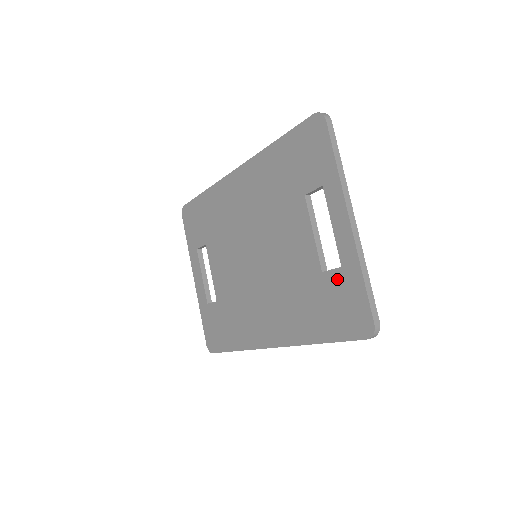
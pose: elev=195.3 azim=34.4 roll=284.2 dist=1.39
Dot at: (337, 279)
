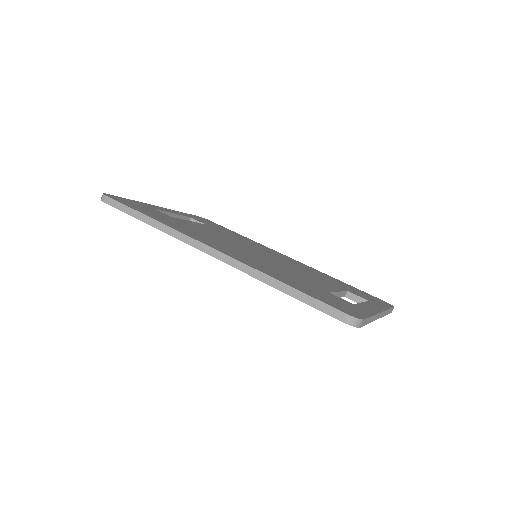
Dot at: occluded
